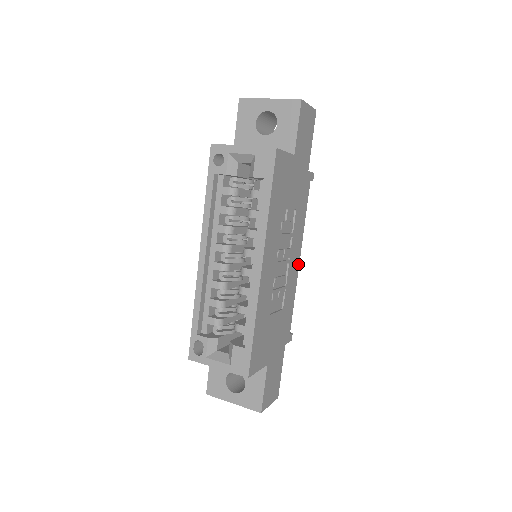
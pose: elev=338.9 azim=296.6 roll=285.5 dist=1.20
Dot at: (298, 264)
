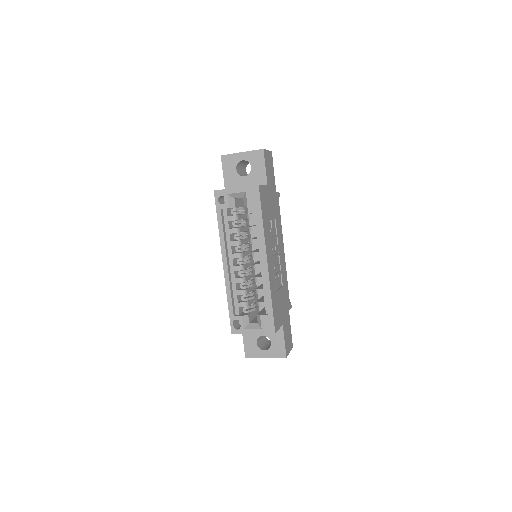
Dot at: (284, 255)
